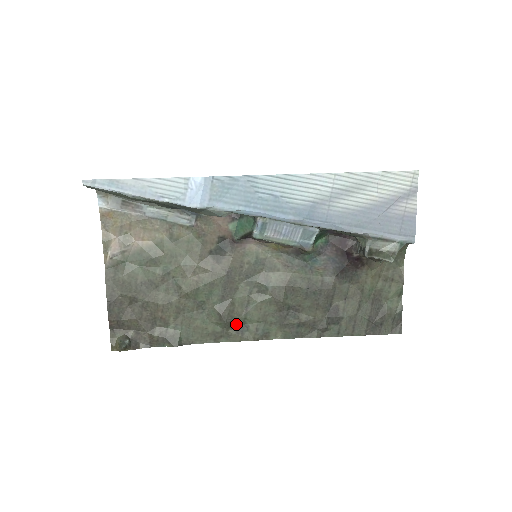
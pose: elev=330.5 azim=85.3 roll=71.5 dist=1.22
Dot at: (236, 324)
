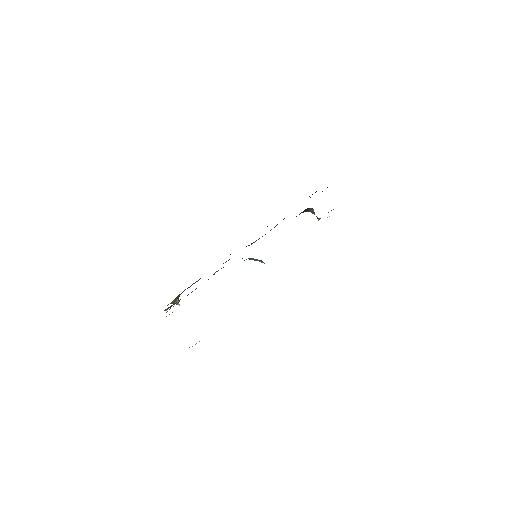
Dot at: occluded
